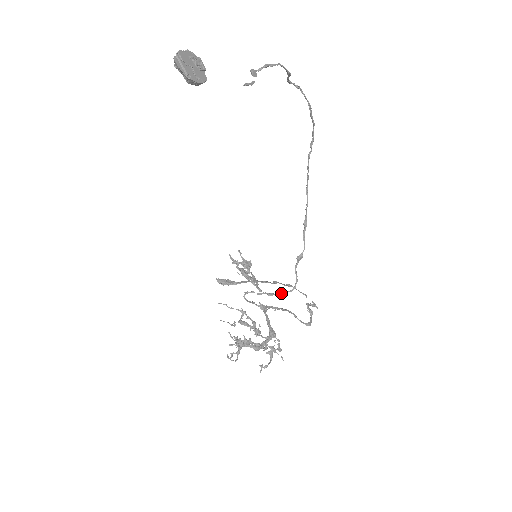
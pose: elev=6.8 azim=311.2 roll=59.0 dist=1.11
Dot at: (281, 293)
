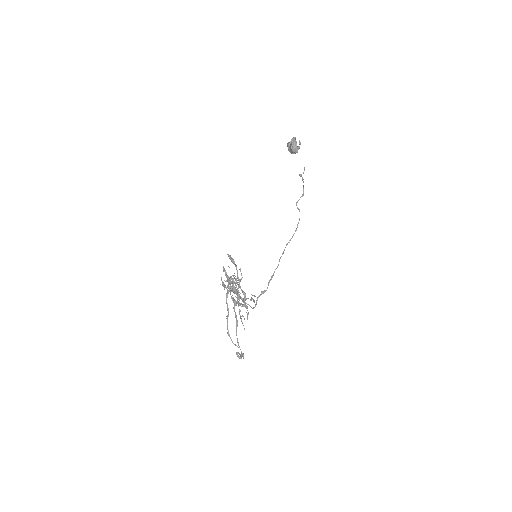
Dot at: occluded
